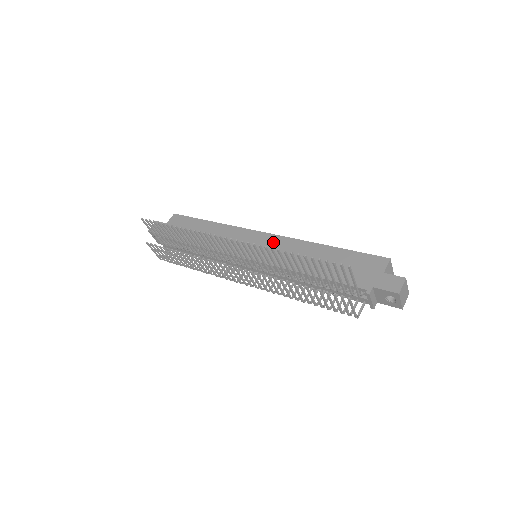
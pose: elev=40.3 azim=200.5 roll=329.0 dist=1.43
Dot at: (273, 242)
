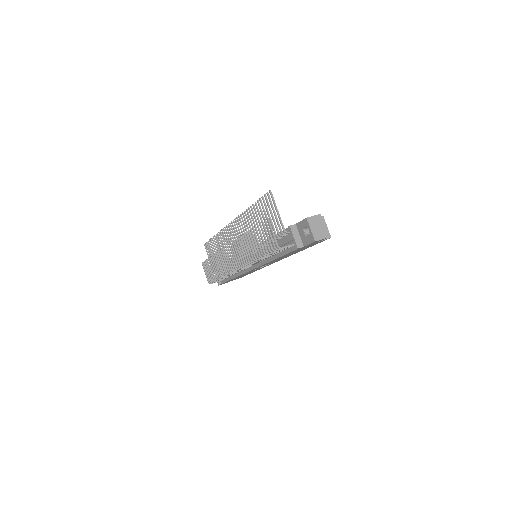
Dot at: occluded
